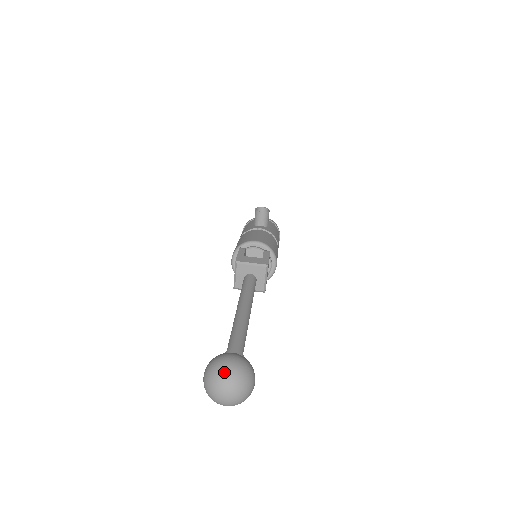
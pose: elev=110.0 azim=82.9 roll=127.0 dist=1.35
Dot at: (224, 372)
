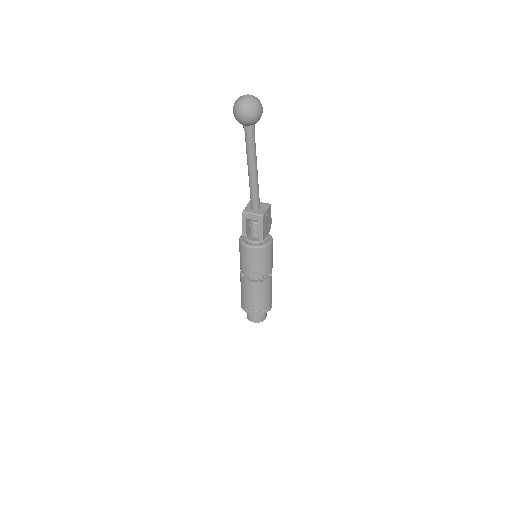
Dot at: occluded
